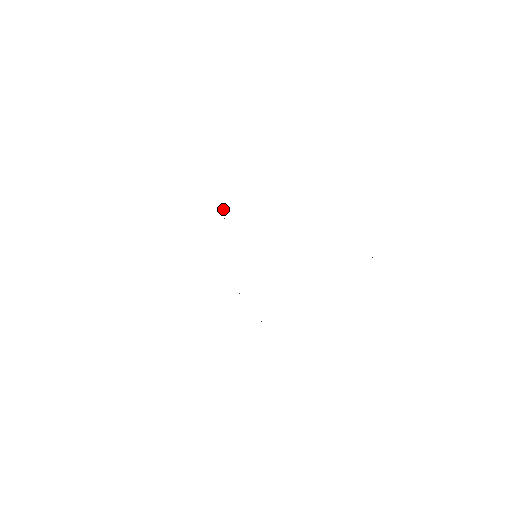
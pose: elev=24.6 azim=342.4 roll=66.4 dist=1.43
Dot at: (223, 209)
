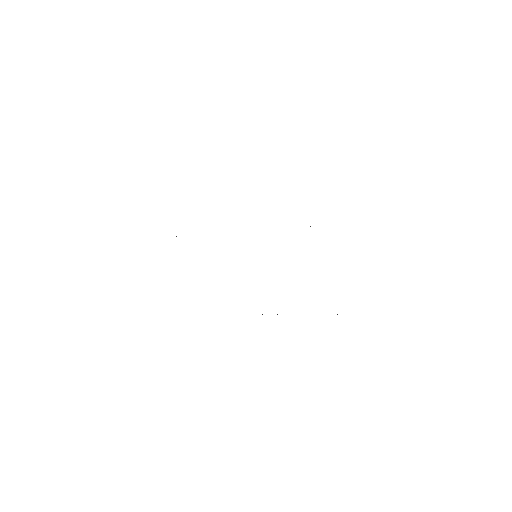
Dot at: occluded
